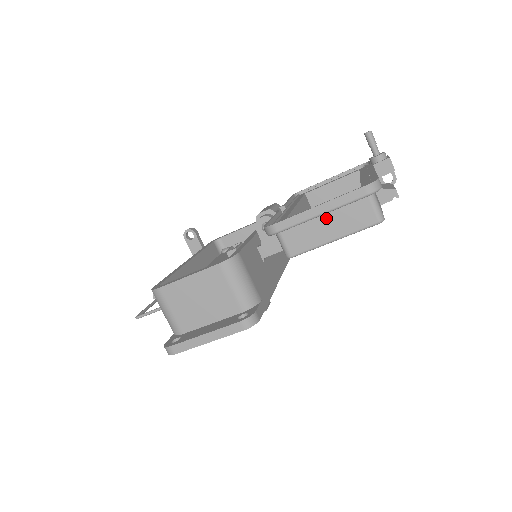
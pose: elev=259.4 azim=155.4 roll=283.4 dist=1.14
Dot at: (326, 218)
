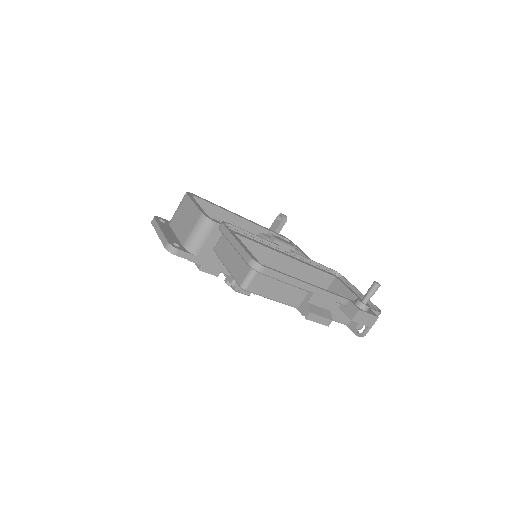
Dot at: (236, 252)
